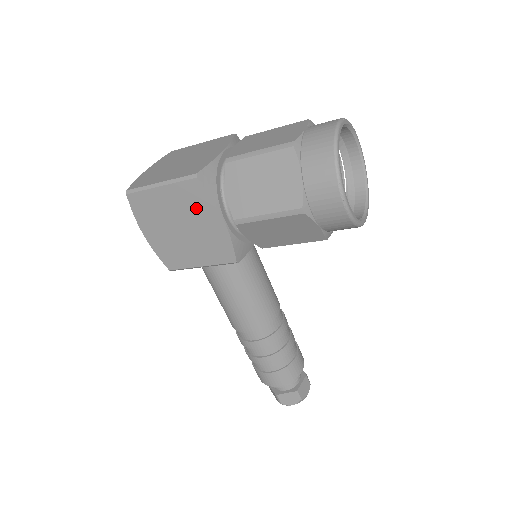
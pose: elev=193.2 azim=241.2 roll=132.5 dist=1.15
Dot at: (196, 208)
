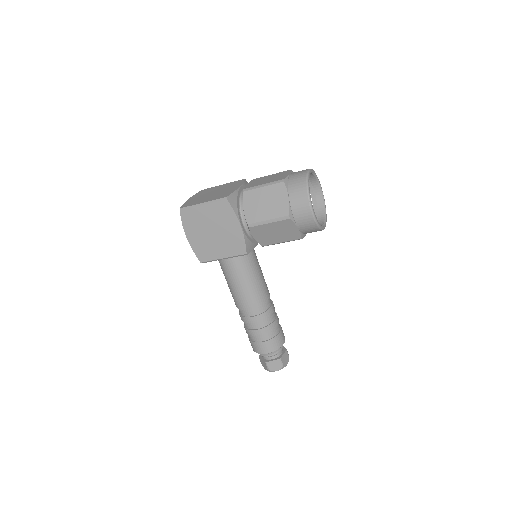
Dot at: (224, 218)
